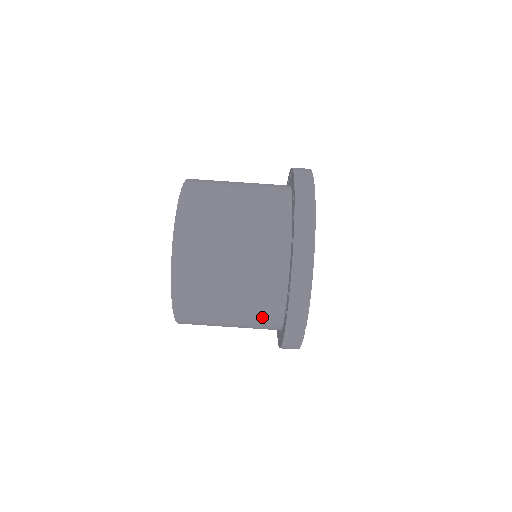
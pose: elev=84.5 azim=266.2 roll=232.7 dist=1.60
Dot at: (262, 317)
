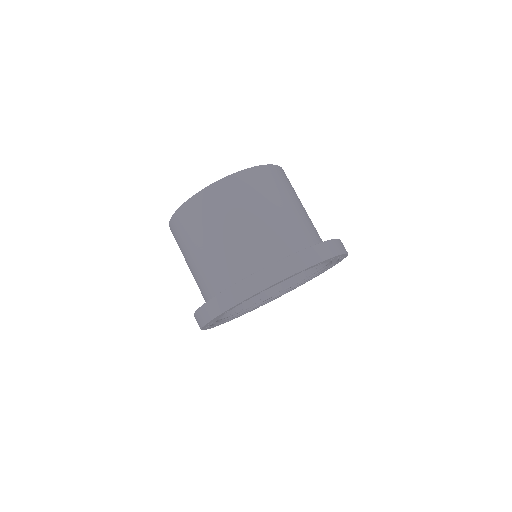
Dot at: (265, 247)
